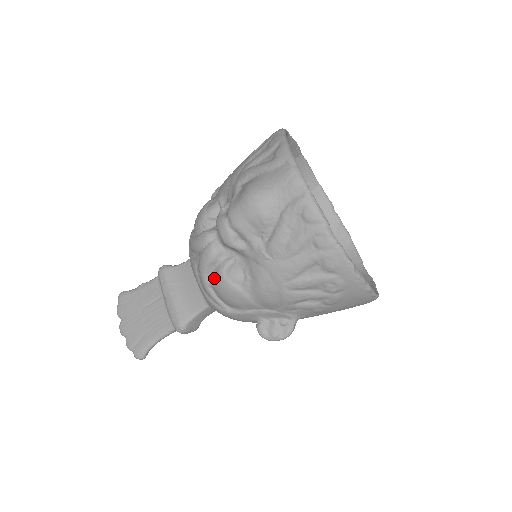
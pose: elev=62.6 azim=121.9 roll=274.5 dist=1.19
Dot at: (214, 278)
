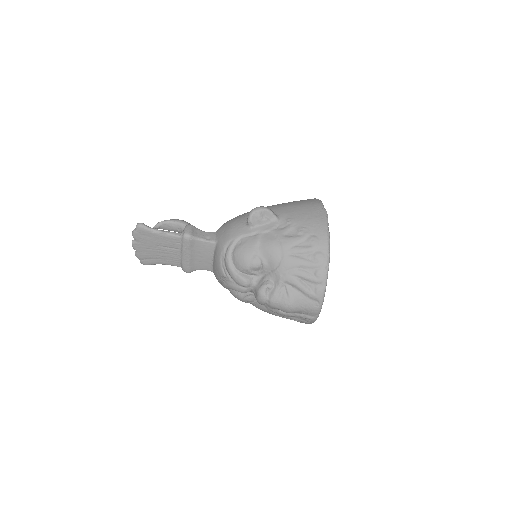
Dot at: (235, 293)
